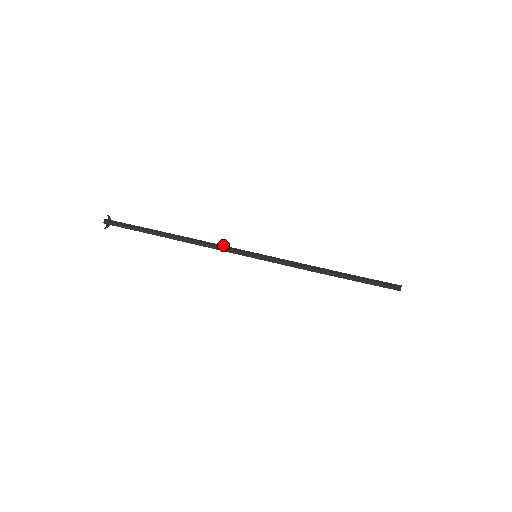
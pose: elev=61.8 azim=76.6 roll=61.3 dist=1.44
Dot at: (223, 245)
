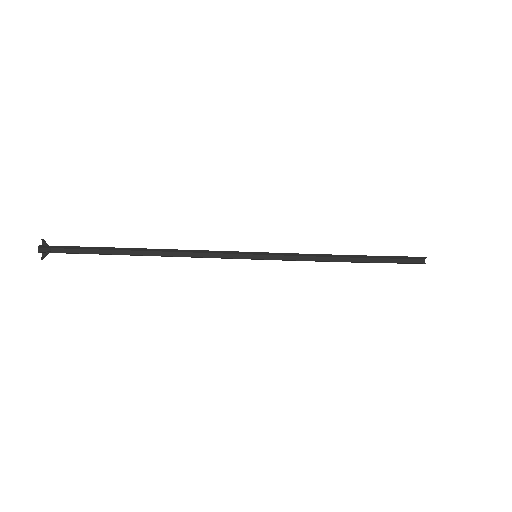
Dot at: occluded
